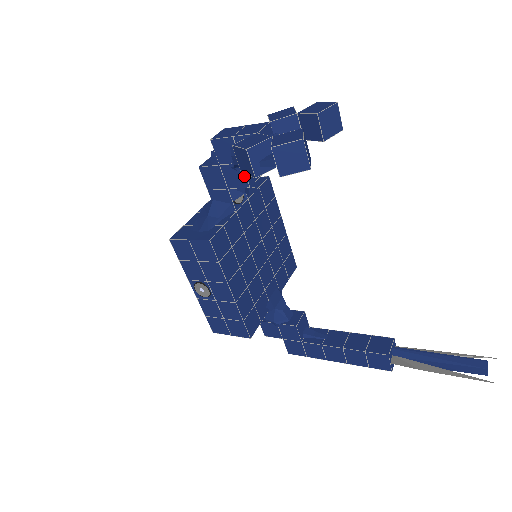
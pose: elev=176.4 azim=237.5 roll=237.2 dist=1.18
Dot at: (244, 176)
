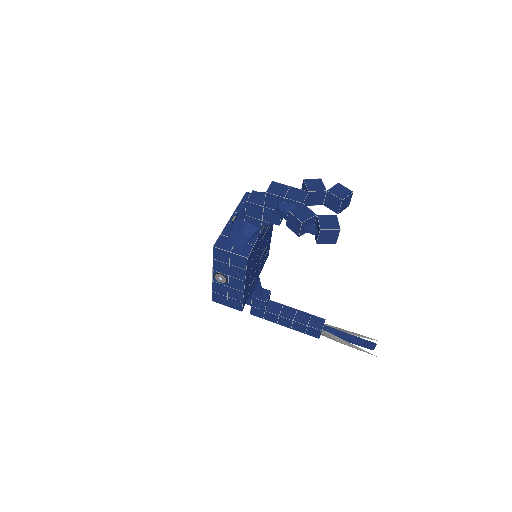
Dot at: (279, 219)
